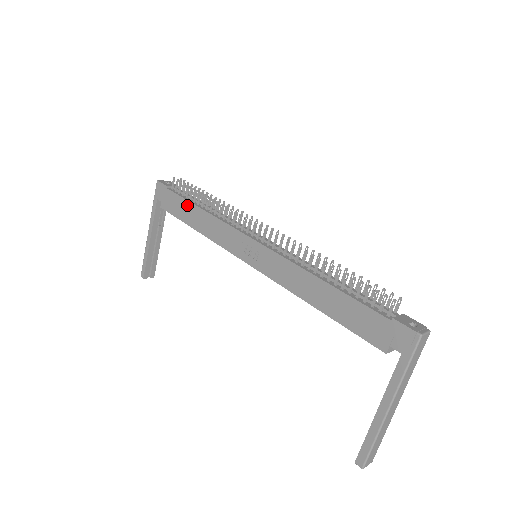
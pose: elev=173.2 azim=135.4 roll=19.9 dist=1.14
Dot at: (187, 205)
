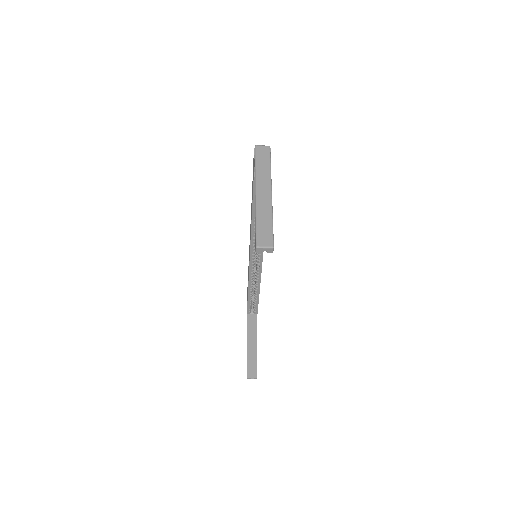
Dot at: (247, 288)
